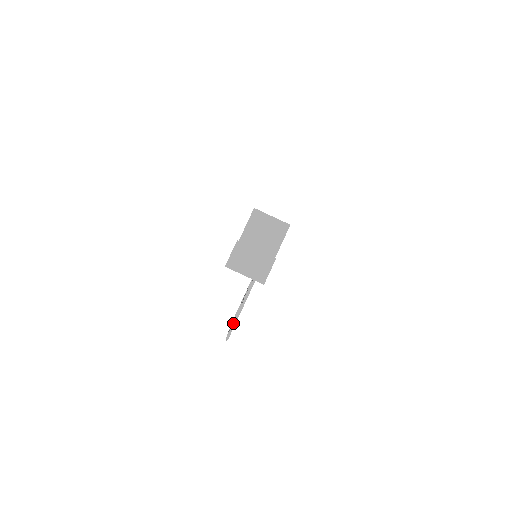
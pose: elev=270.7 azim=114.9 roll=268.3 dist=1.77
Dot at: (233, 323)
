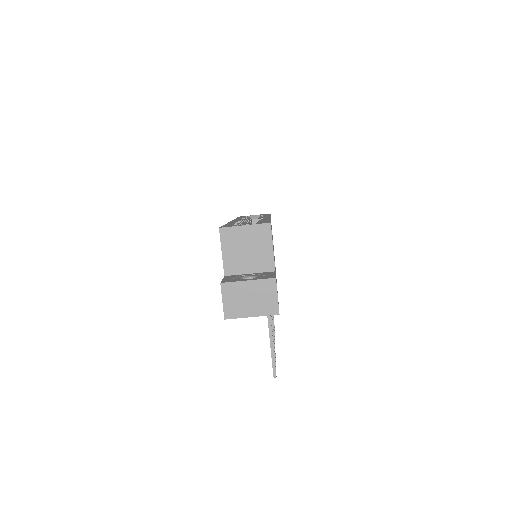
Dot at: (271, 357)
